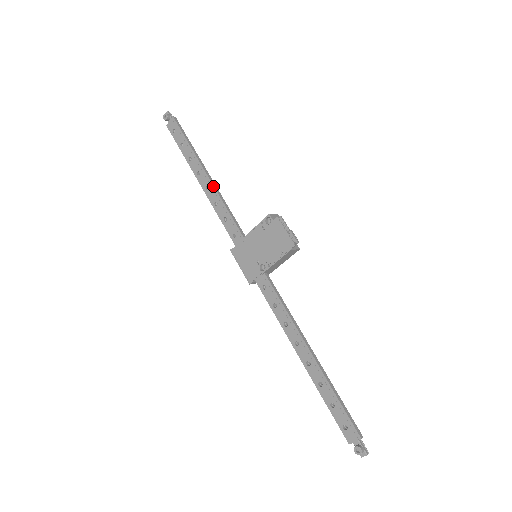
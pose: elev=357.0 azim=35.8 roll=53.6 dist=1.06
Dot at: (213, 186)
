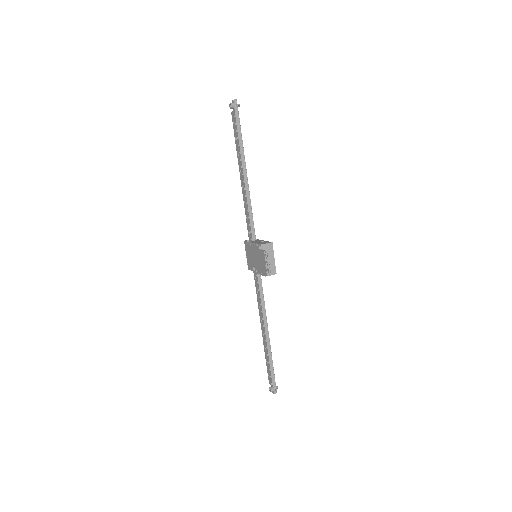
Dot at: (245, 189)
